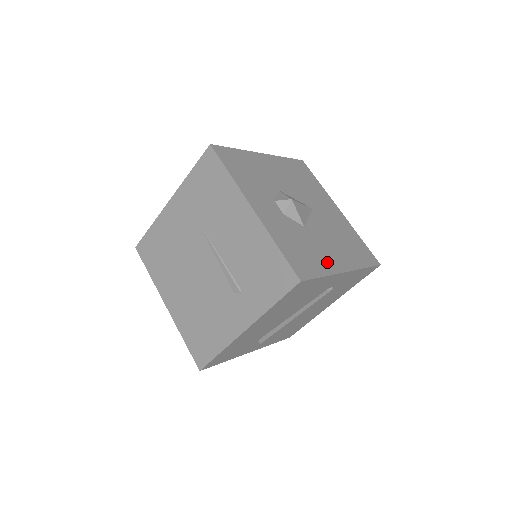
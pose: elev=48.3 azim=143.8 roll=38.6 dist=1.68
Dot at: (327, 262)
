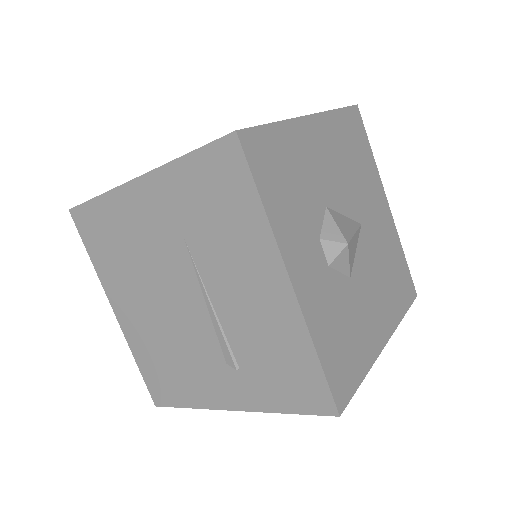
Dot at: (369, 341)
